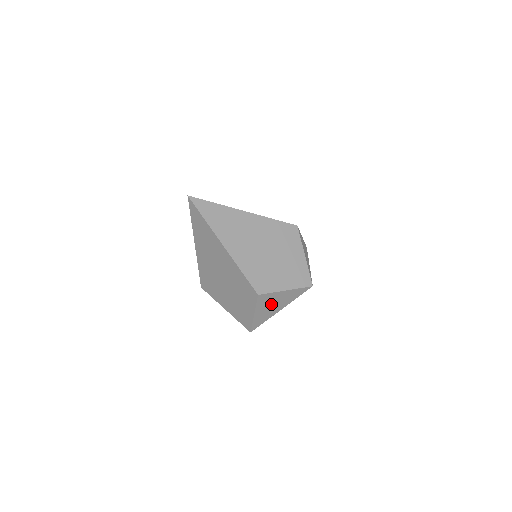
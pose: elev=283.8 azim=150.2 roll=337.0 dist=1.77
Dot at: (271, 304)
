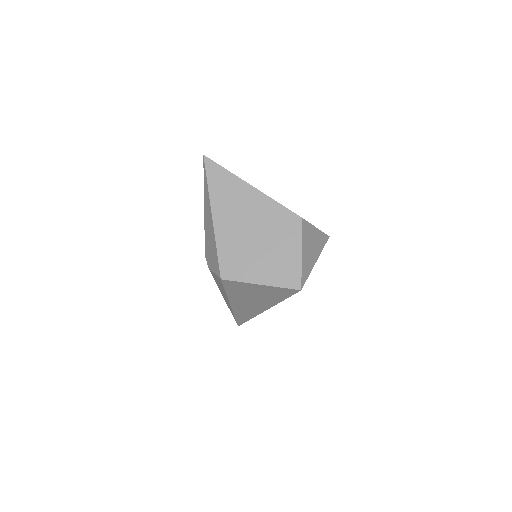
Dot at: (310, 244)
